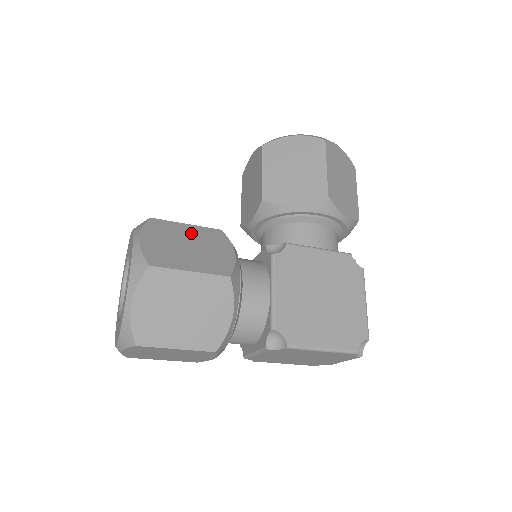
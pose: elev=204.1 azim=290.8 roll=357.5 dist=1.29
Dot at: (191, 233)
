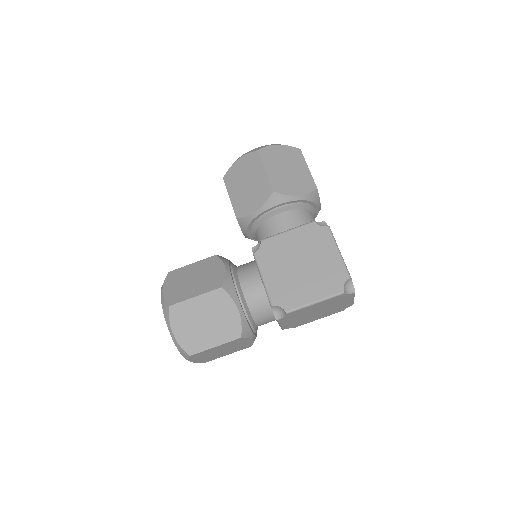
Dot at: (195, 269)
